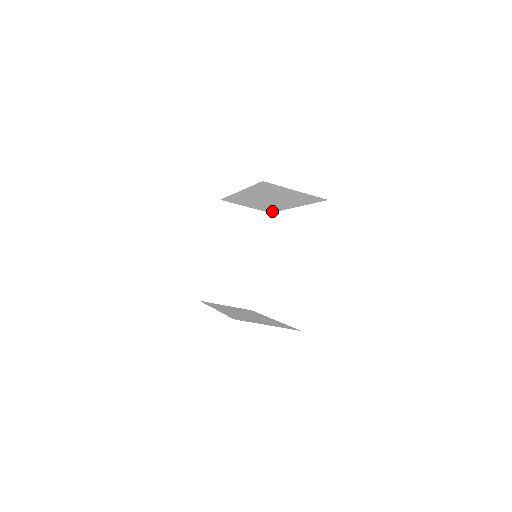
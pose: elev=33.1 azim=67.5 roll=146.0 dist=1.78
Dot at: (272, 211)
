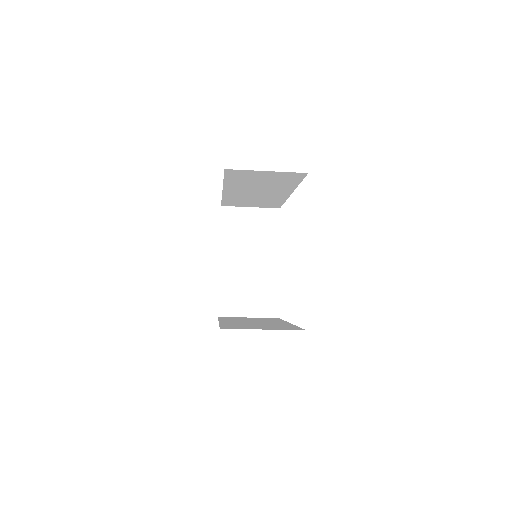
Dot at: (278, 205)
